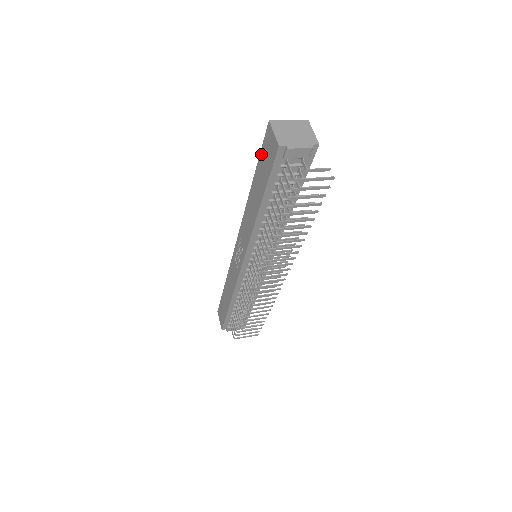
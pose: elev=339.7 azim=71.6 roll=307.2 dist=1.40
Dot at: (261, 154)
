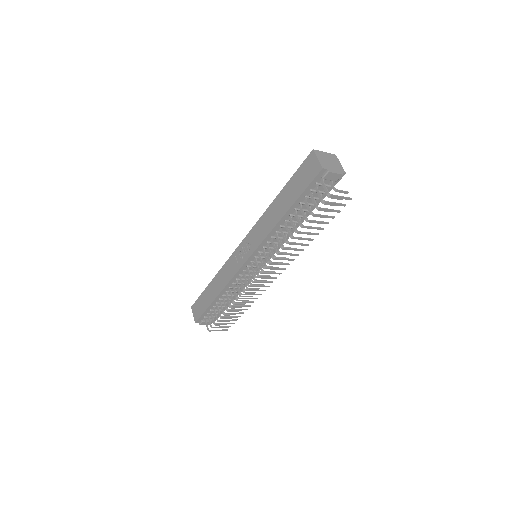
Dot at: (297, 173)
